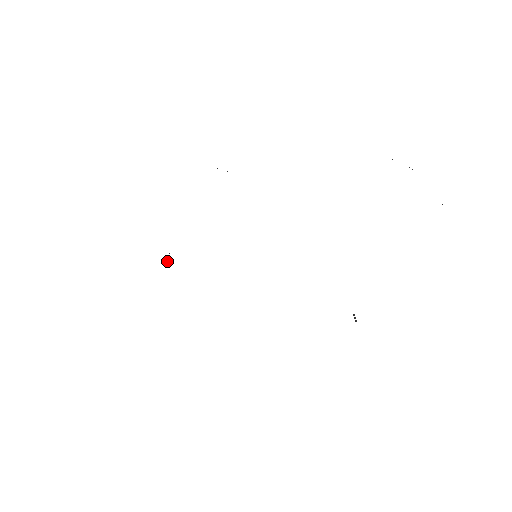
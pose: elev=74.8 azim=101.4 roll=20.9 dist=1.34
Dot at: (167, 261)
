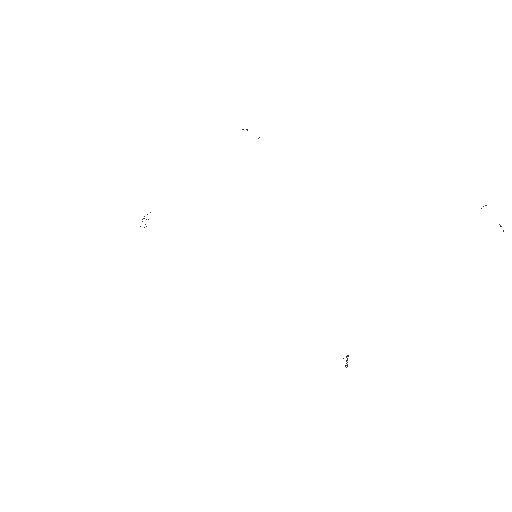
Dot at: occluded
